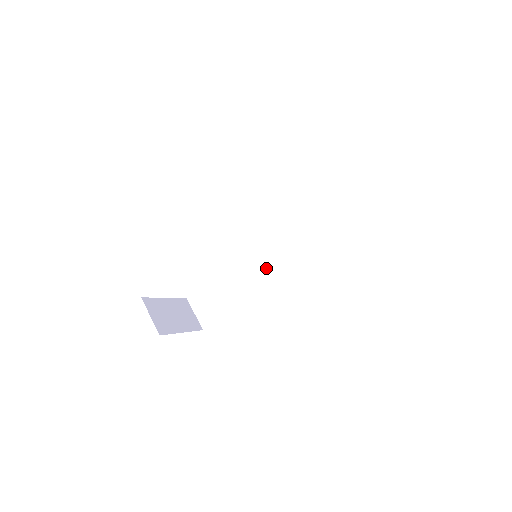
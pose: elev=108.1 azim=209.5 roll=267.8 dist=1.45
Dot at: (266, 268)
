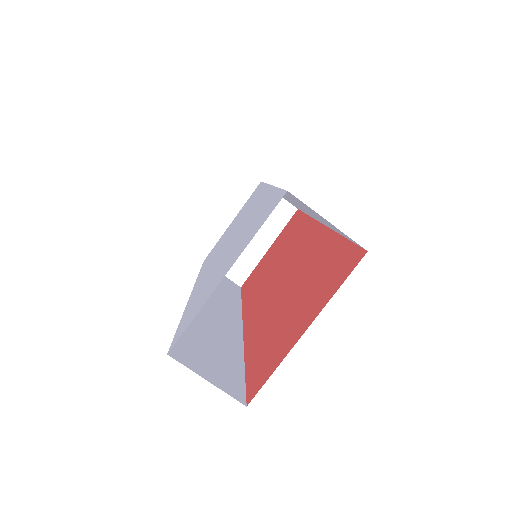
Dot at: occluded
